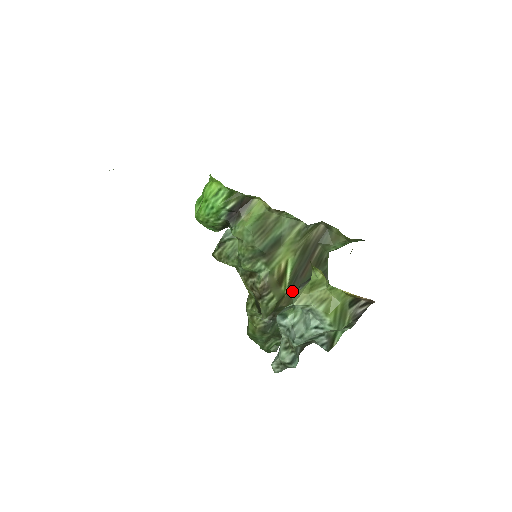
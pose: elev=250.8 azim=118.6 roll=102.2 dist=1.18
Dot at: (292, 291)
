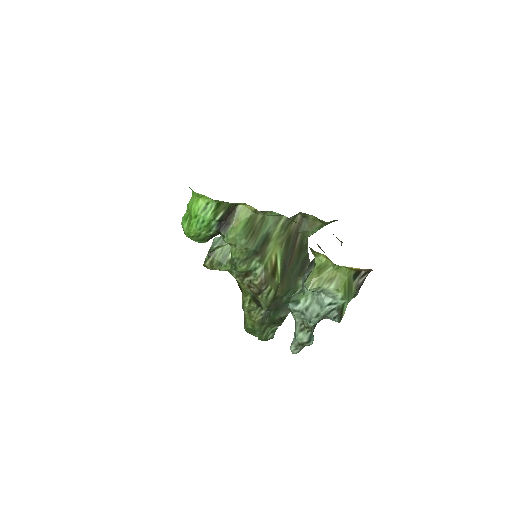
Dot at: (284, 280)
